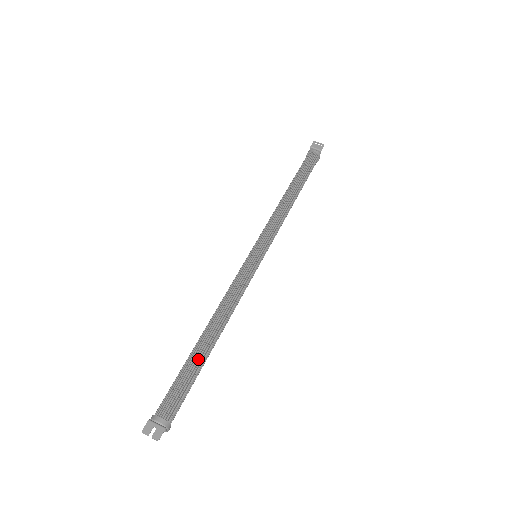
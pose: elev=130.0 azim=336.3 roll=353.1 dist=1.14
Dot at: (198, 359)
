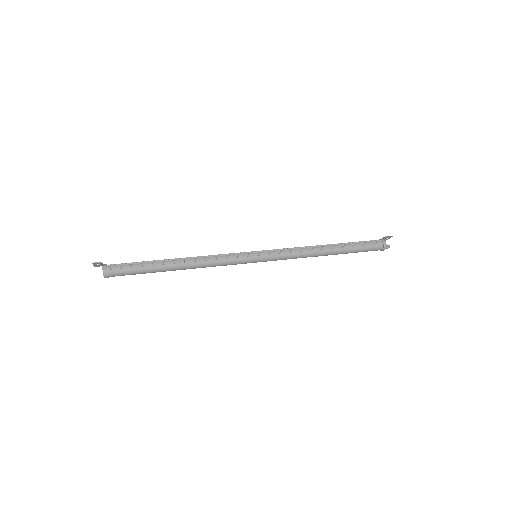
Dot at: (155, 260)
